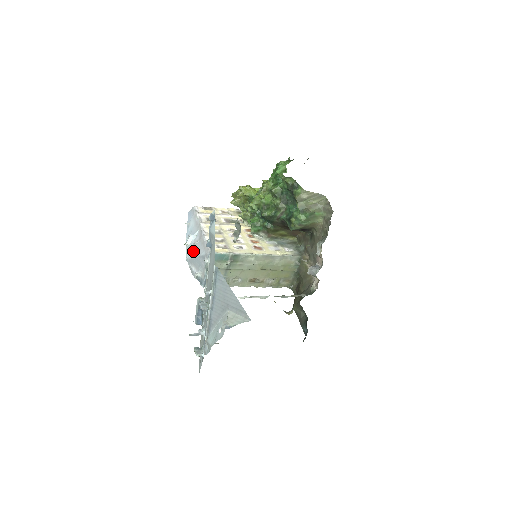
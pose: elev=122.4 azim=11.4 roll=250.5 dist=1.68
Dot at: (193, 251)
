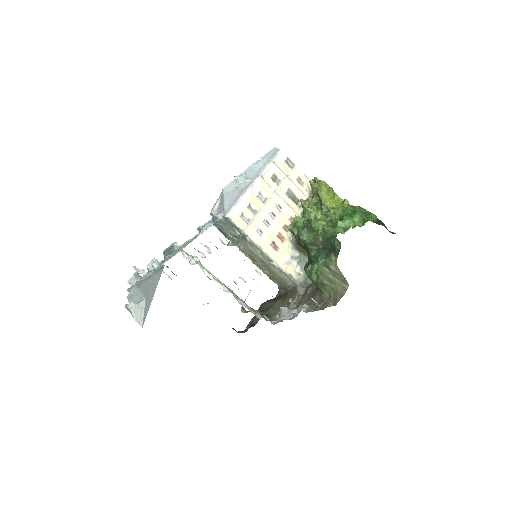
Dot at: (230, 191)
